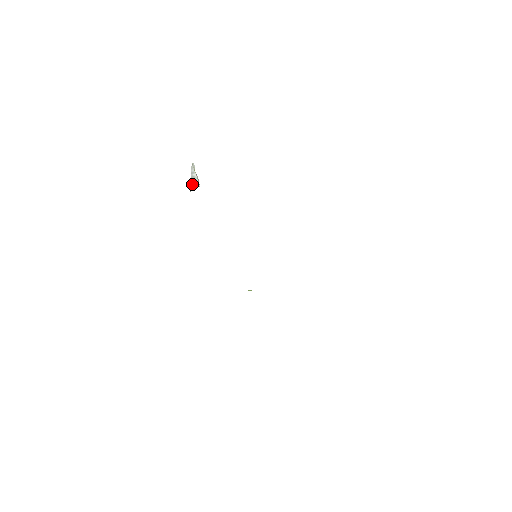
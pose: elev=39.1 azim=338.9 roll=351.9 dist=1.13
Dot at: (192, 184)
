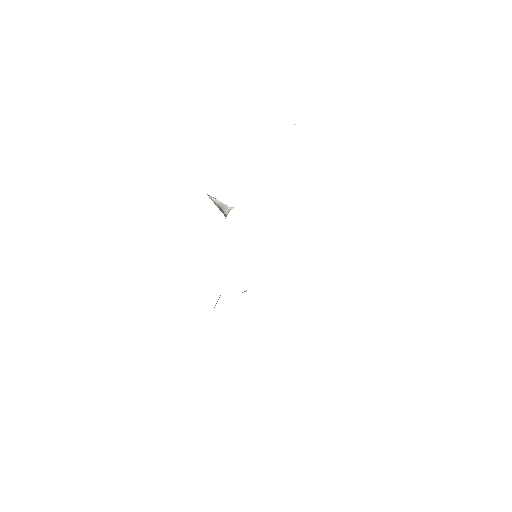
Dot at: (225, 208)
